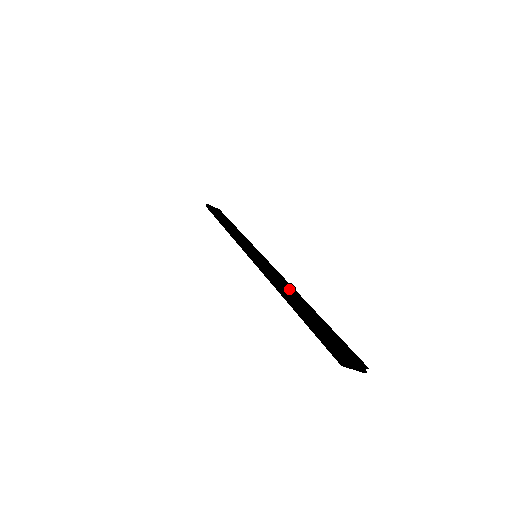
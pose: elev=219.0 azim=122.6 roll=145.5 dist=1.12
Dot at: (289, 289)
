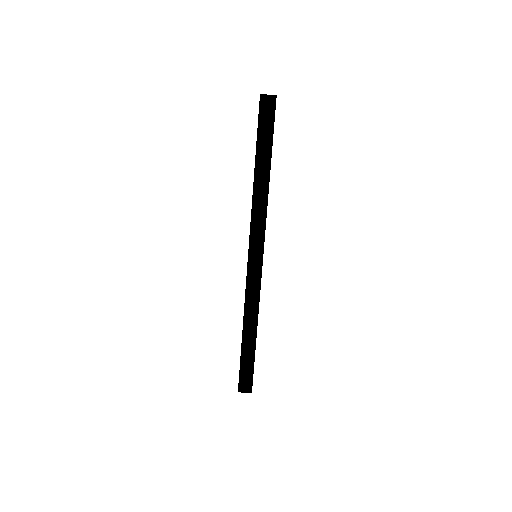
Dot at: (261, 190)
